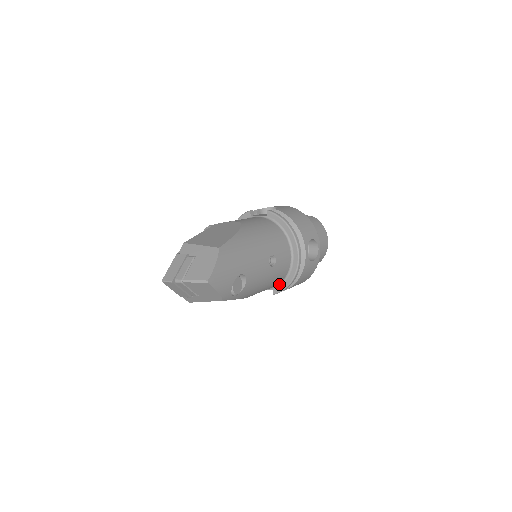
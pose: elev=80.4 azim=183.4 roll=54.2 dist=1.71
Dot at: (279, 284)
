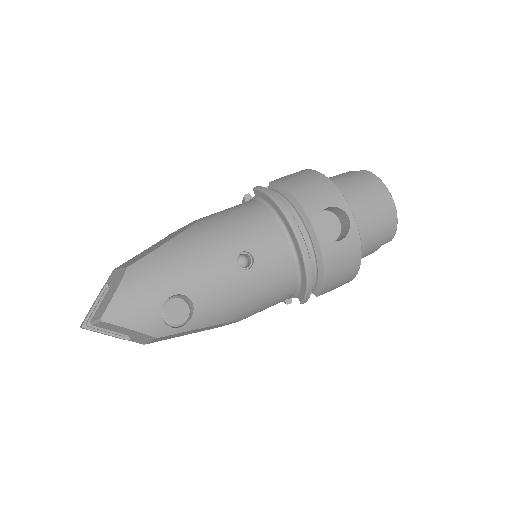
Dot at: (298, 288)
